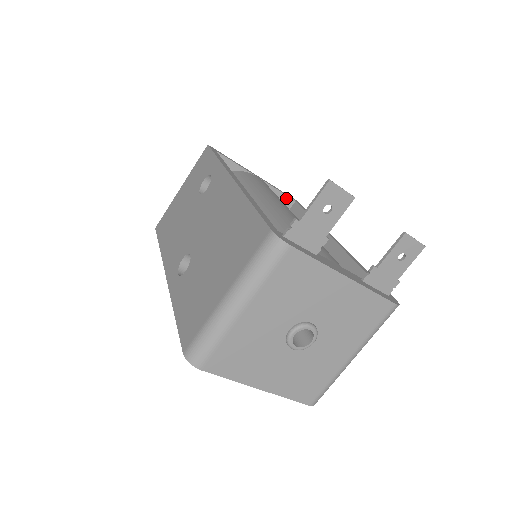
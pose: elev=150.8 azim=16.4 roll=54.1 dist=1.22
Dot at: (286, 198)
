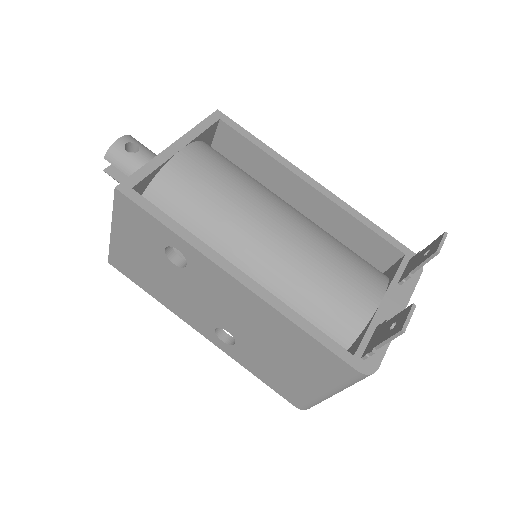
Dot at: (210, 128)
